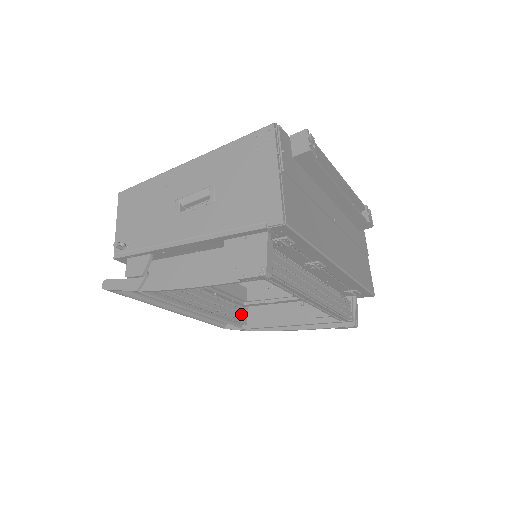
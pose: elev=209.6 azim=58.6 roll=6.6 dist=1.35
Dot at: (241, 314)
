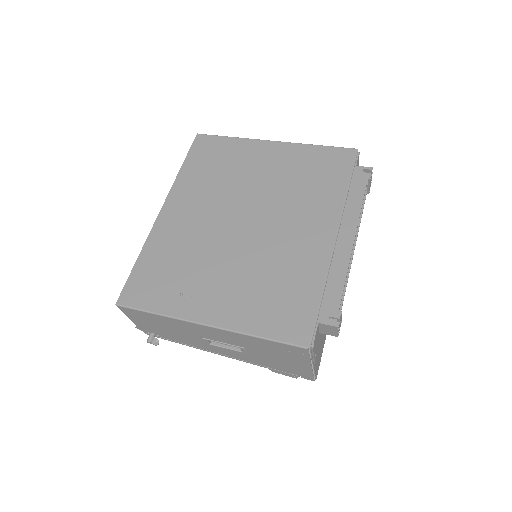
Dot at: occluded
